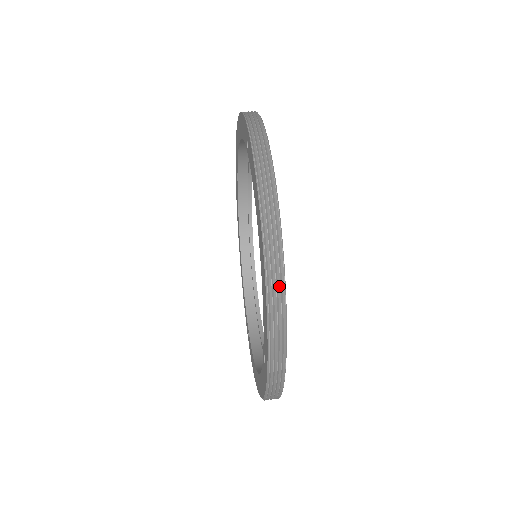
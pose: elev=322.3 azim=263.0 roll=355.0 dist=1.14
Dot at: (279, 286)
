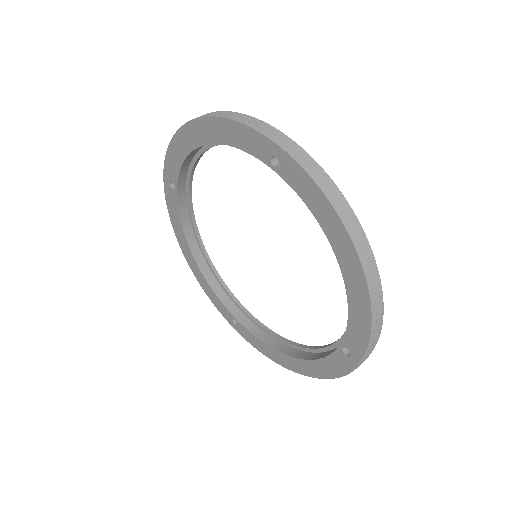
Dot at: (378, 292)
